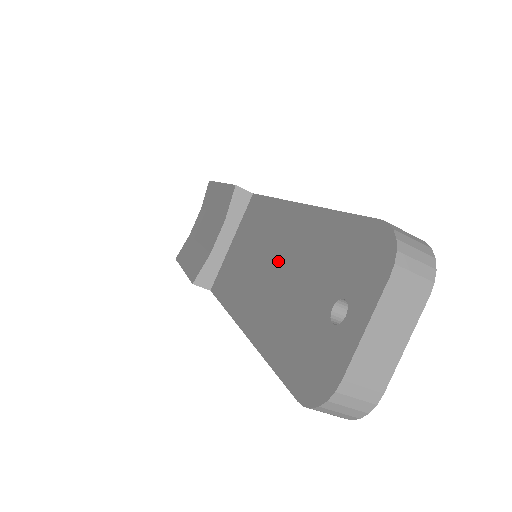
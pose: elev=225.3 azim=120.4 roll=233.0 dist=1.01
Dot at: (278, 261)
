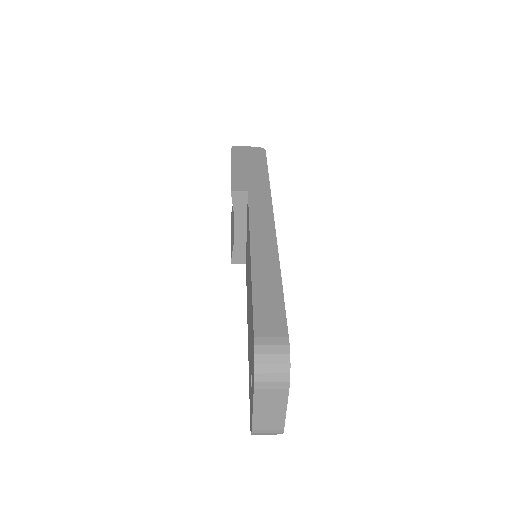
Dot at: (249, 294)
